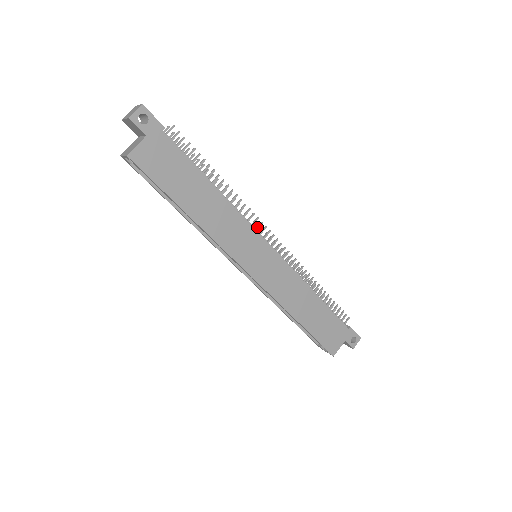
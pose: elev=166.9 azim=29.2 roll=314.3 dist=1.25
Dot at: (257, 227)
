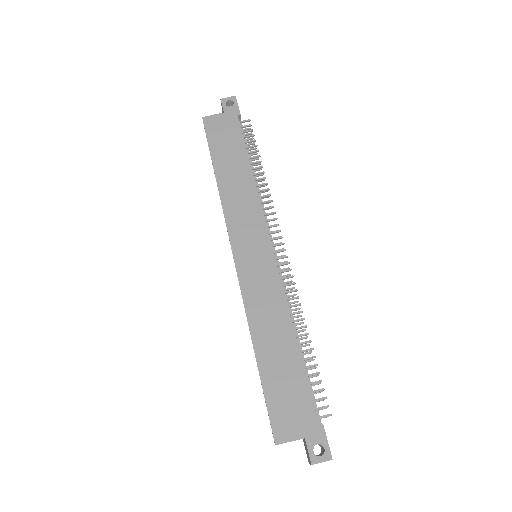
Dot at: (271, 225)
